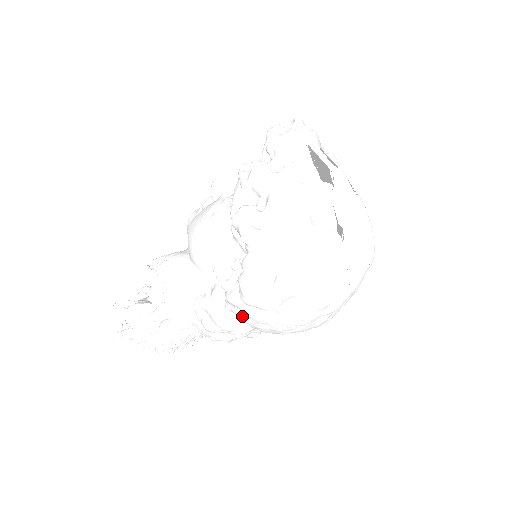
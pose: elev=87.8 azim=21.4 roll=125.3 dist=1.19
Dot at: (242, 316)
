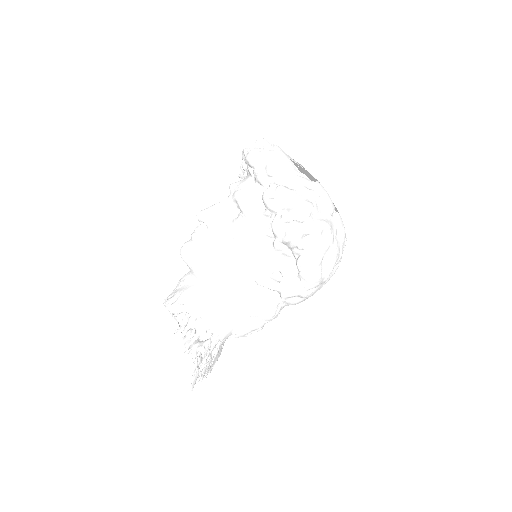
Dot at: (296, 301)
